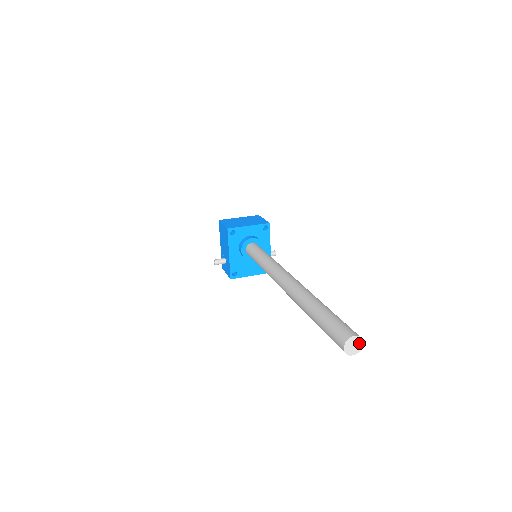
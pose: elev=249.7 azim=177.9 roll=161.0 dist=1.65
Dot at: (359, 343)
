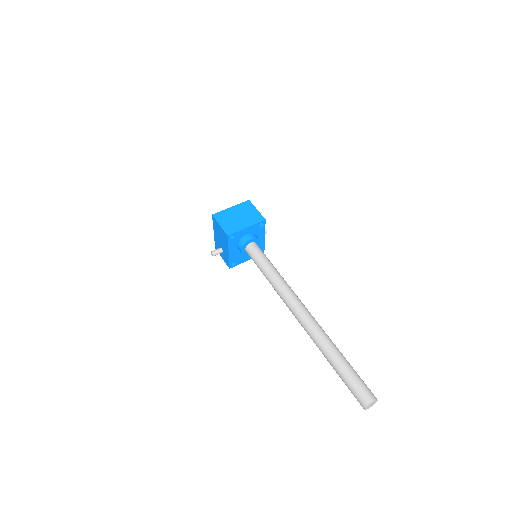
Dot at: (375, 402)
